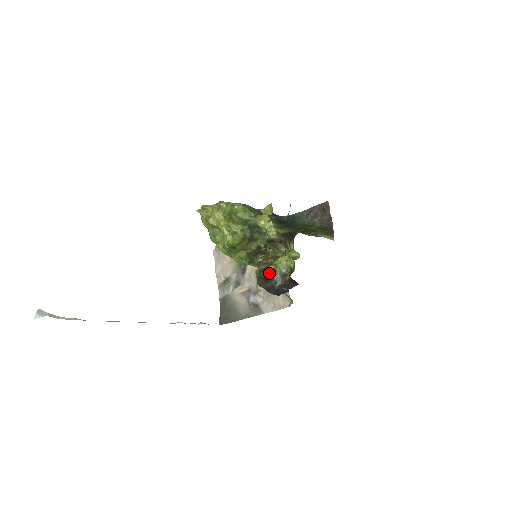
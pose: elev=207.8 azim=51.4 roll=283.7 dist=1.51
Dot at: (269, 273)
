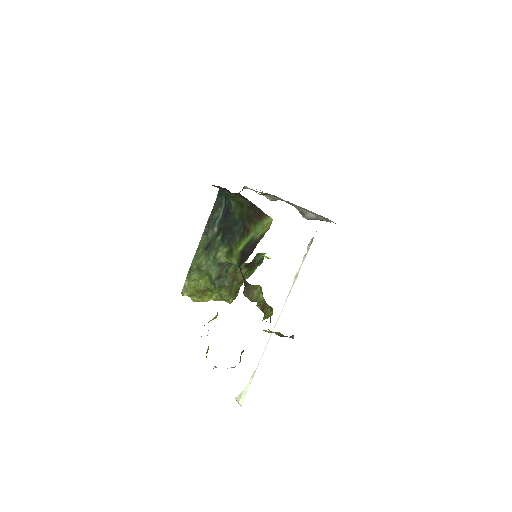
Dot at: occluded
